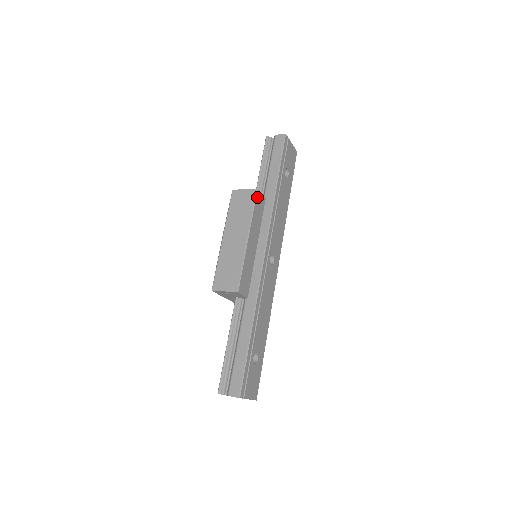
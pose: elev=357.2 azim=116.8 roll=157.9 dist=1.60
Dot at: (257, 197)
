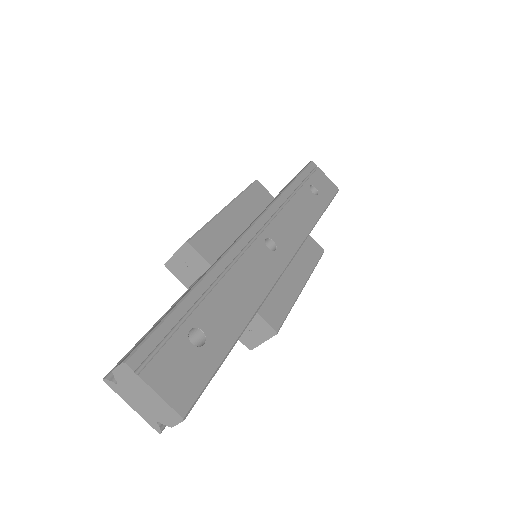
Dot at: (255, 186)
